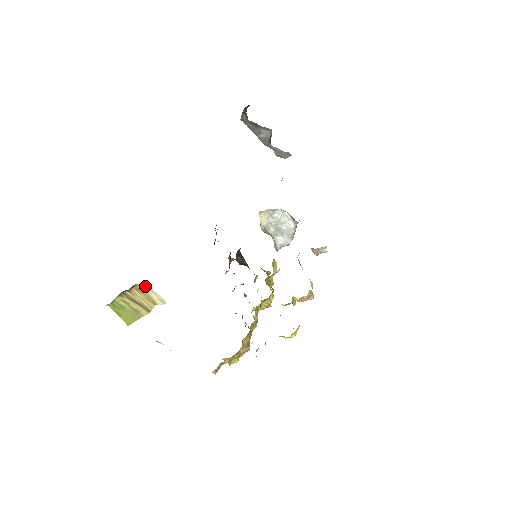
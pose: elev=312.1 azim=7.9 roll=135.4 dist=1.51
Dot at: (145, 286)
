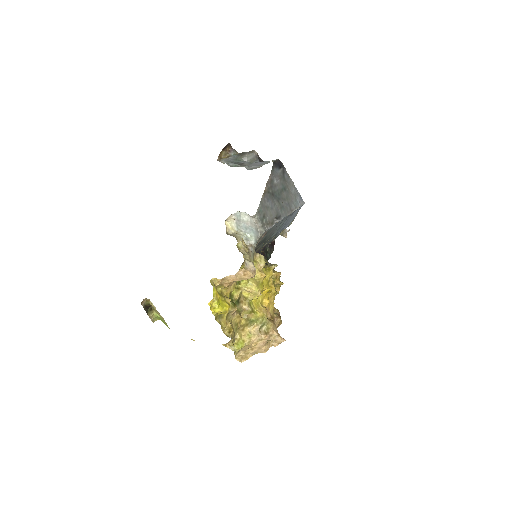
Dot at: occluded
